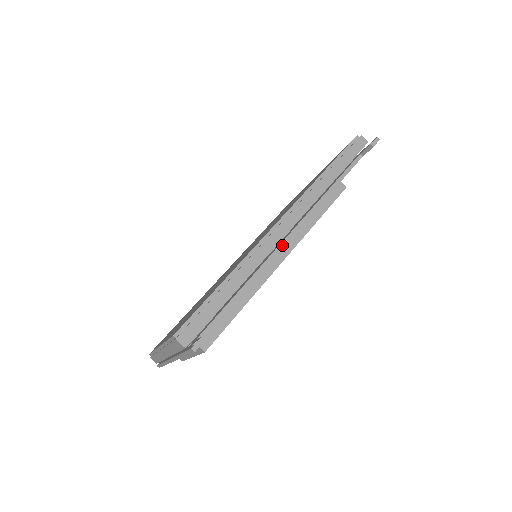
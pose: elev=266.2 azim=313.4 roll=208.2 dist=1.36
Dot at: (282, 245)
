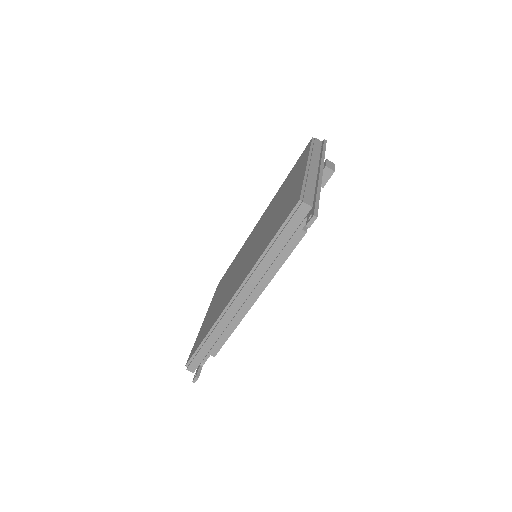
Dot at: (243, 308)
